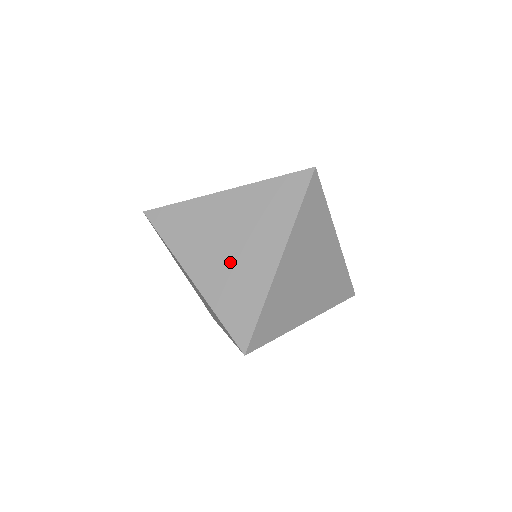
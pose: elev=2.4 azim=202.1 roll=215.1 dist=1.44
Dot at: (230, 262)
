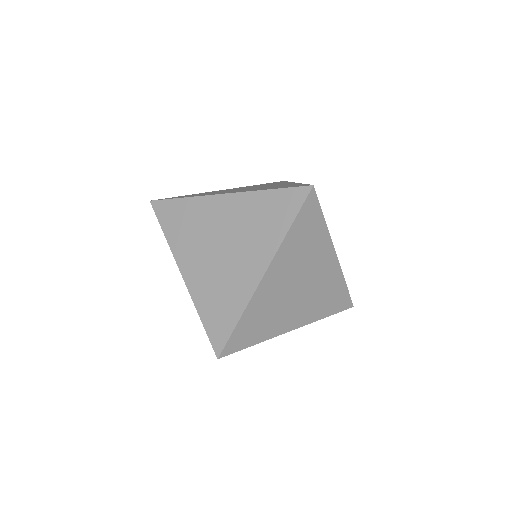
Dot at: (218, 267)
